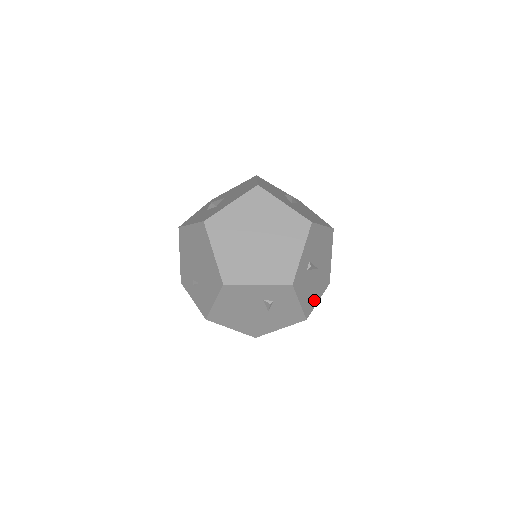
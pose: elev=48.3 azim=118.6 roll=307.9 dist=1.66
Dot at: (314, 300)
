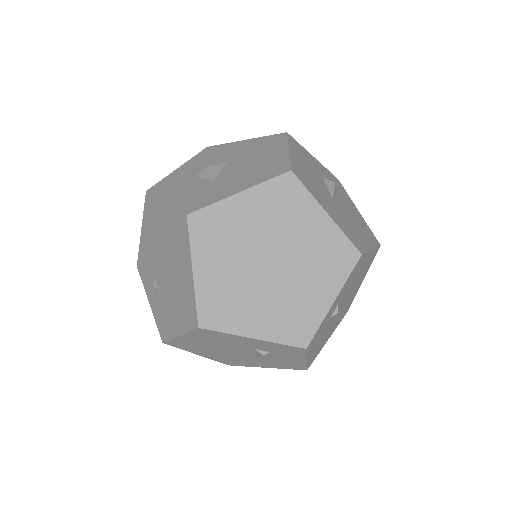
Dot at: (324, 342)
